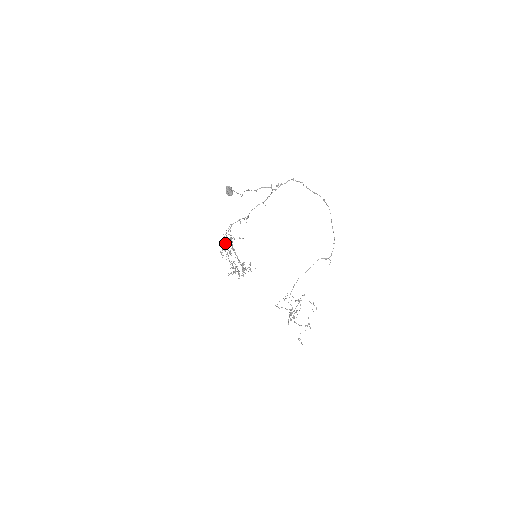
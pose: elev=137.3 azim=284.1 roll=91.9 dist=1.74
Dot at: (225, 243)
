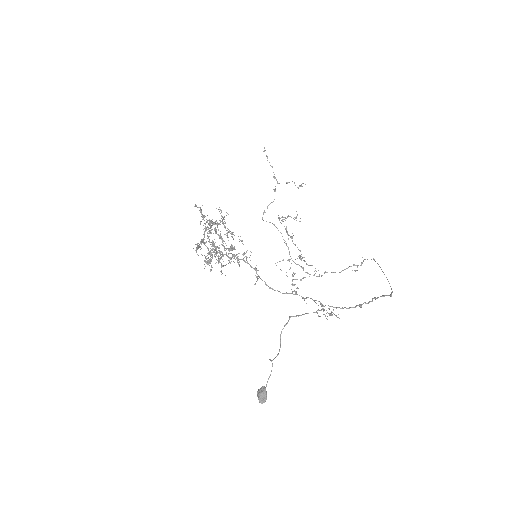
Dot at: occluded
